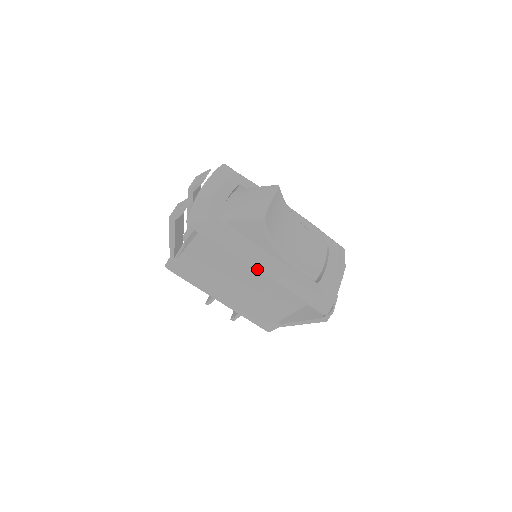
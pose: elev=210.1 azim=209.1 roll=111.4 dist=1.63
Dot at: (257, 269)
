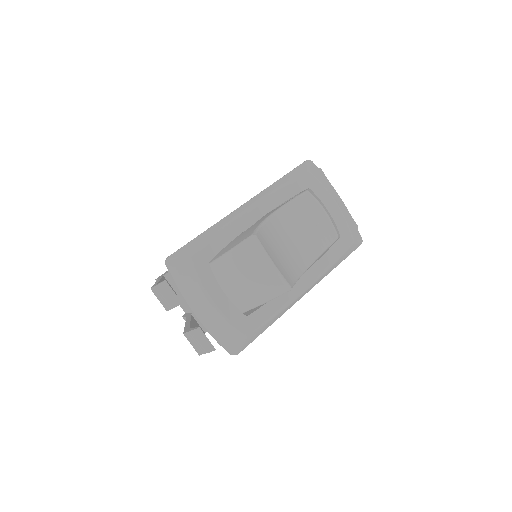
Dot at: occluded
